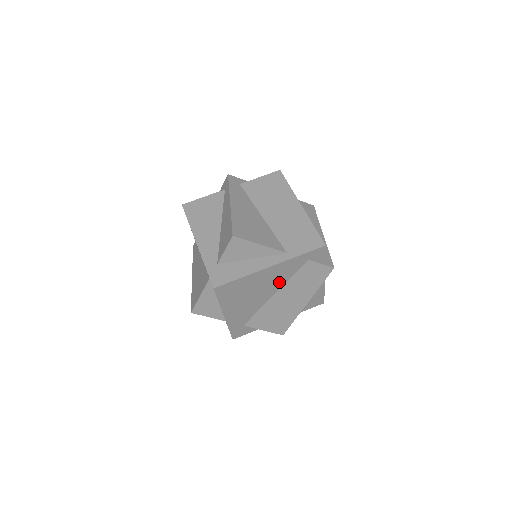
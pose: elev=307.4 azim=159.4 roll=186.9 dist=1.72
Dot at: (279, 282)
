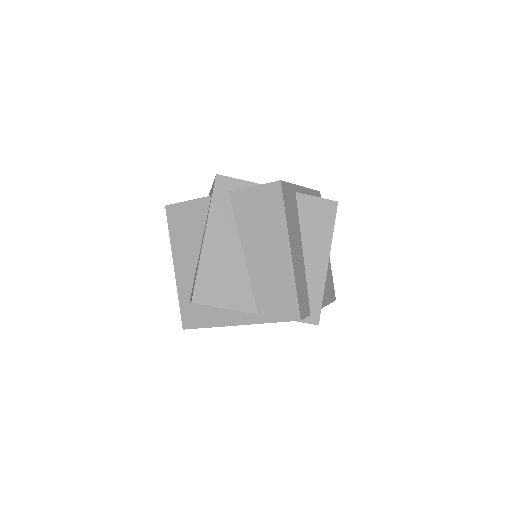
Dot at: occluded
